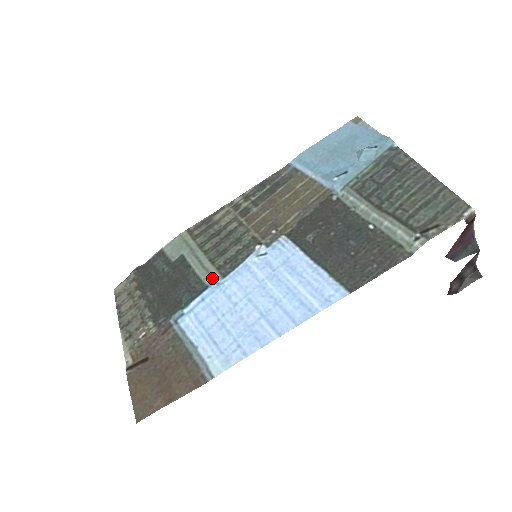
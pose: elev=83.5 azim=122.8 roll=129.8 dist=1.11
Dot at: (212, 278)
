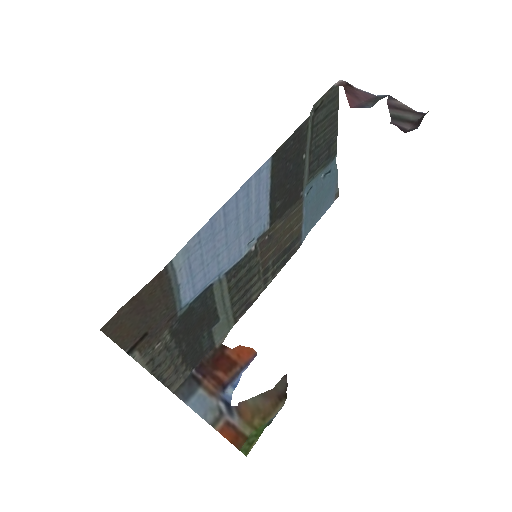
Dot at: (219, 283)
